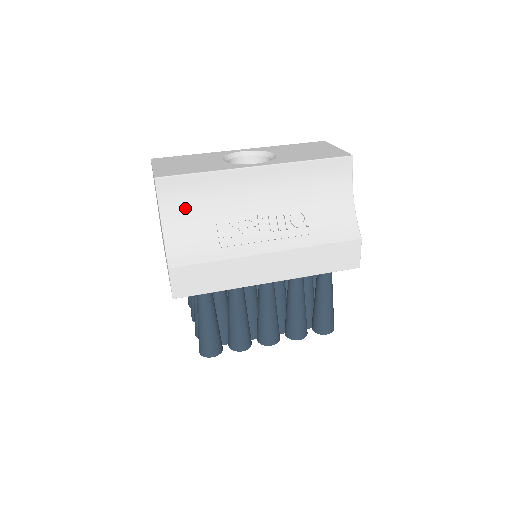
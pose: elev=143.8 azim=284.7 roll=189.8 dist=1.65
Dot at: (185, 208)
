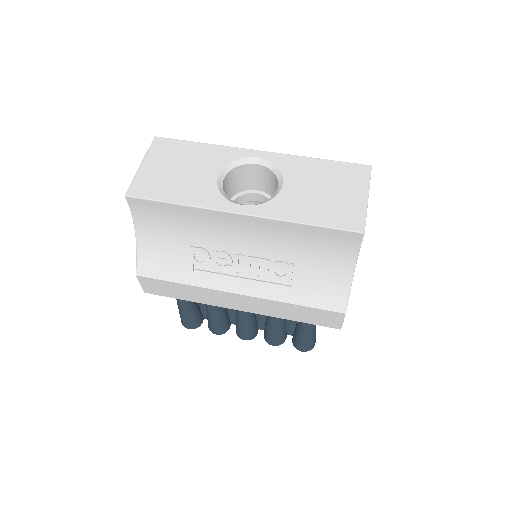
Dot at: (159, 226)
